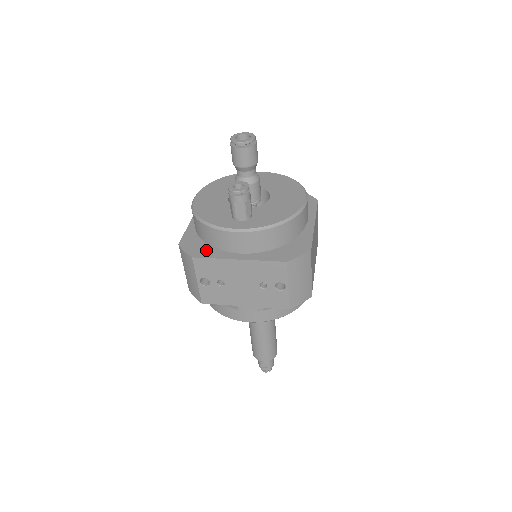
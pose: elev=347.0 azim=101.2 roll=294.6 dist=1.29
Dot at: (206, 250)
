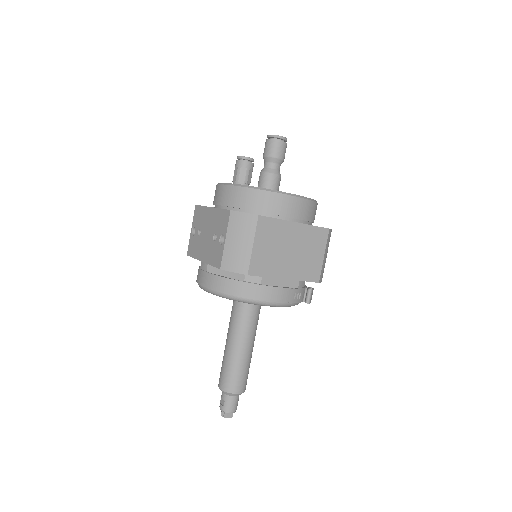
Dot at: occluded
